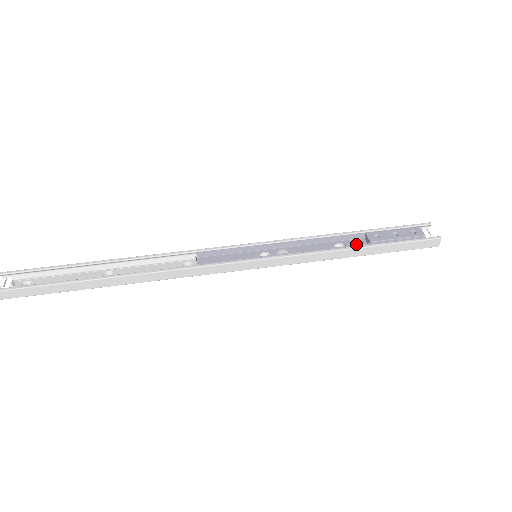
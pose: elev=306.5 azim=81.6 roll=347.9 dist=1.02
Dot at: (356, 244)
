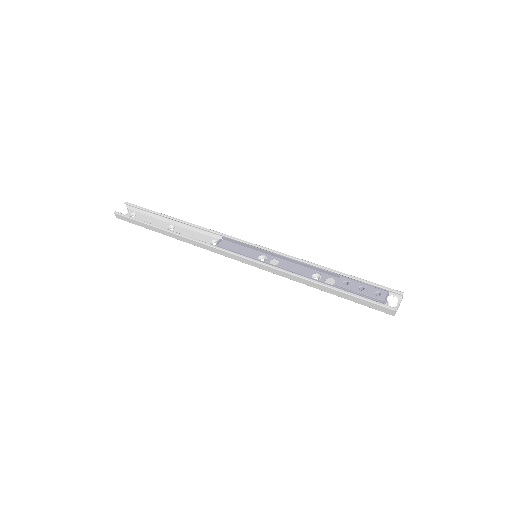
Dot at: (330, 281)
